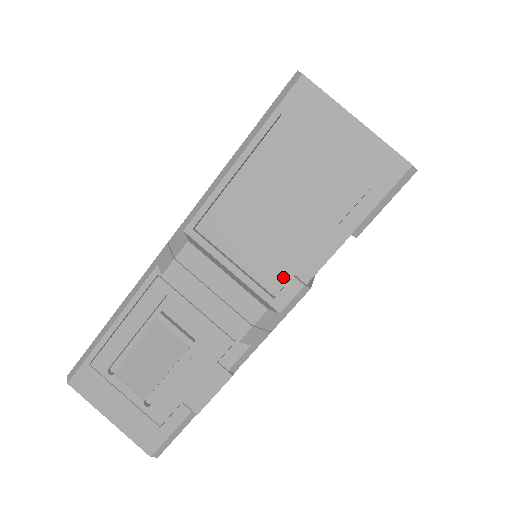
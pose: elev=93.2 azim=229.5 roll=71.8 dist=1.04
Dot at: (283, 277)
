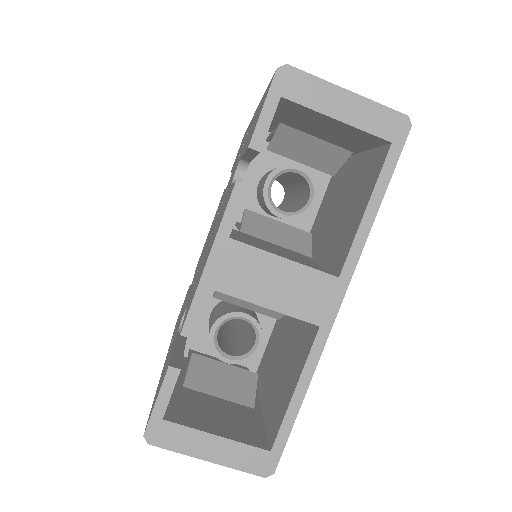
Dot at: occluded
